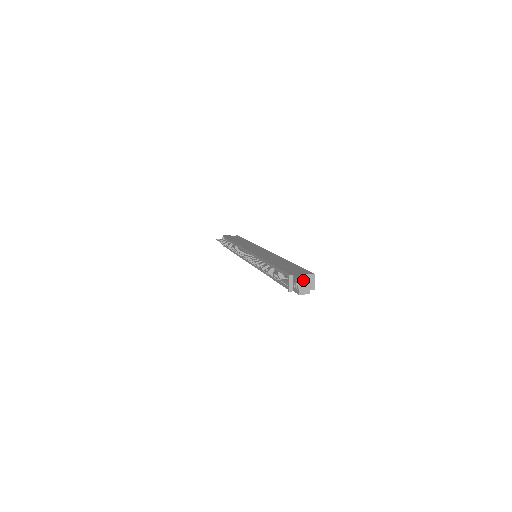
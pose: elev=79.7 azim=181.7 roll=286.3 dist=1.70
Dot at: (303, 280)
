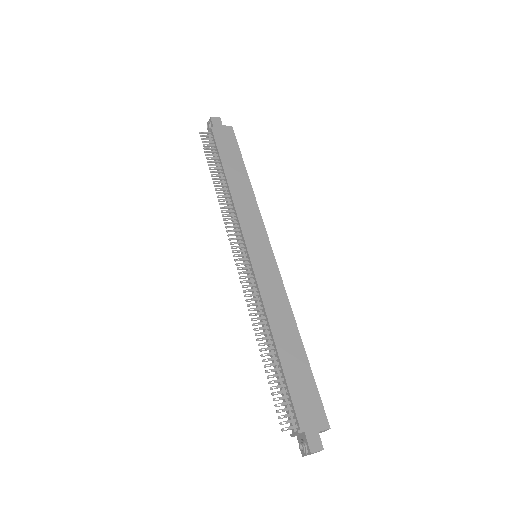
Dot at: (315, 452)
